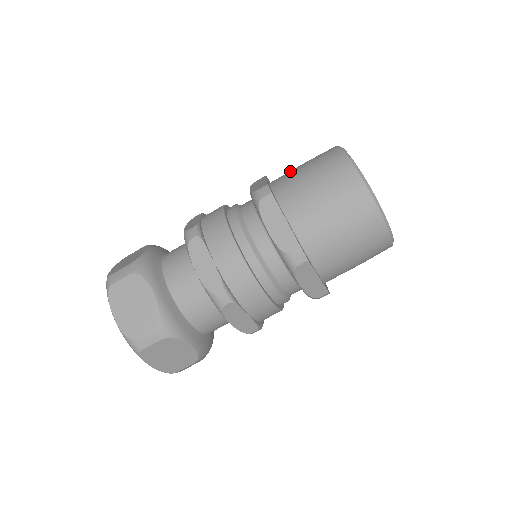
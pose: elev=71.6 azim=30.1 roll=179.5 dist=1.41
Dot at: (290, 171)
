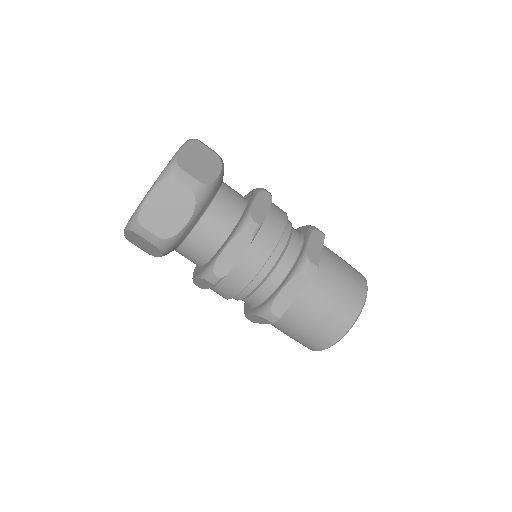
Dot at: occluded
